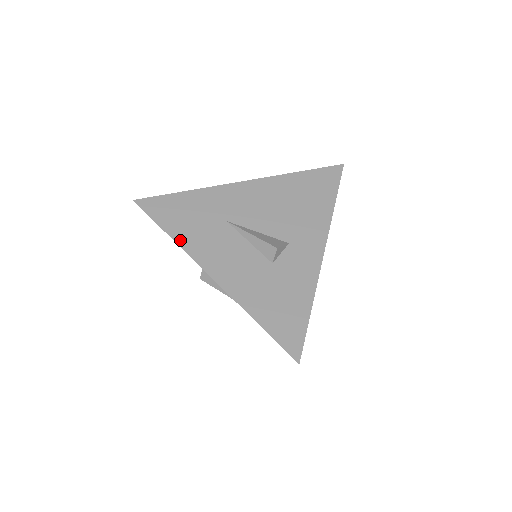
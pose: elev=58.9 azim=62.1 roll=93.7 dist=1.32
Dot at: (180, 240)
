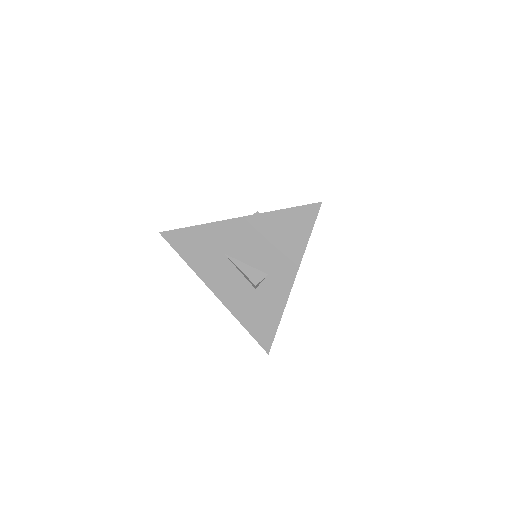
Dot at: (193, 267)
